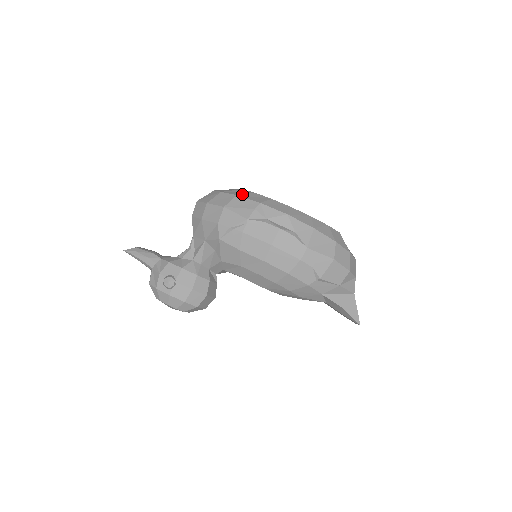
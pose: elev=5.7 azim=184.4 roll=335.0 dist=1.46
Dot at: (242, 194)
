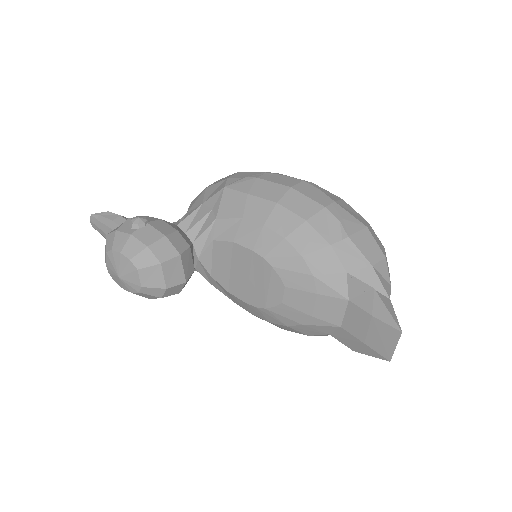
Dot at: occluded
